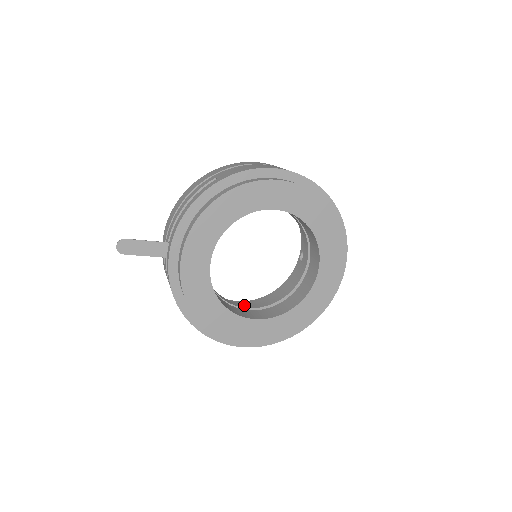
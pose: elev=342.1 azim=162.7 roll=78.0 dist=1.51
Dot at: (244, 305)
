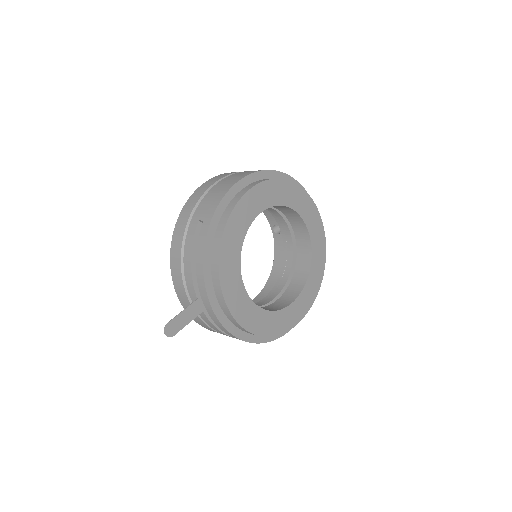
Dot at: (269, 298)
